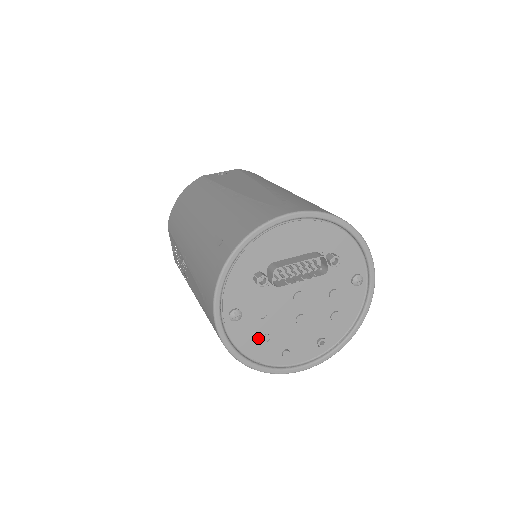
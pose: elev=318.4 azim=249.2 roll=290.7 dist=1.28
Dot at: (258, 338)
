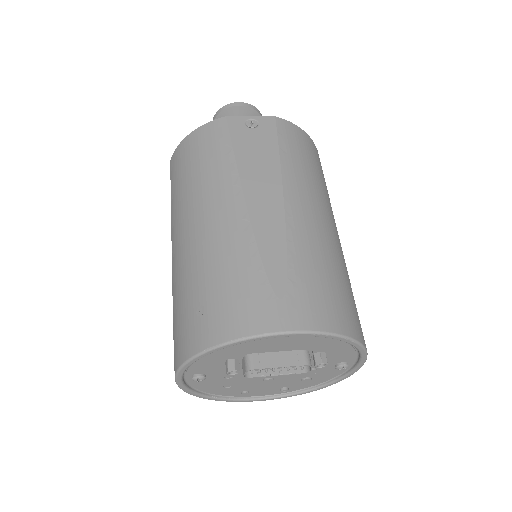
Dot at: (219, 386)
